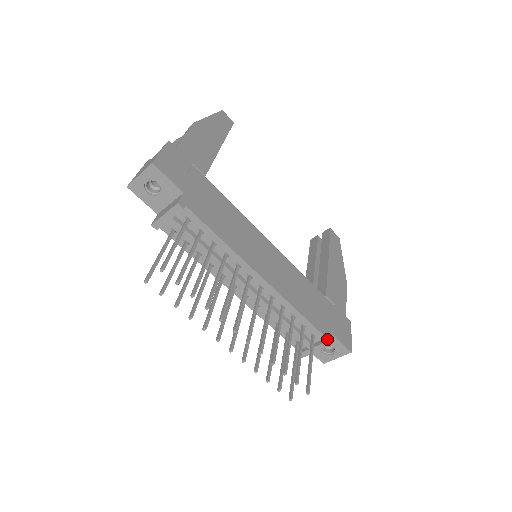
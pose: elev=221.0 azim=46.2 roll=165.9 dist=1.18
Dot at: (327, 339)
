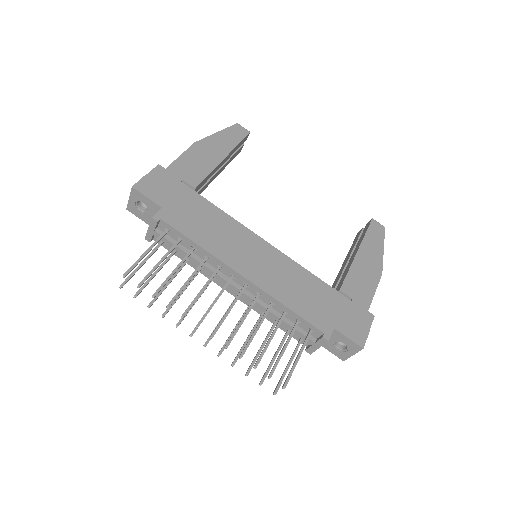
Dot at: (325, 334)
